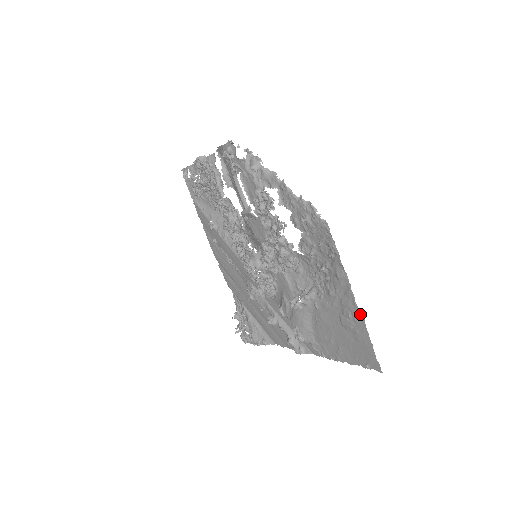
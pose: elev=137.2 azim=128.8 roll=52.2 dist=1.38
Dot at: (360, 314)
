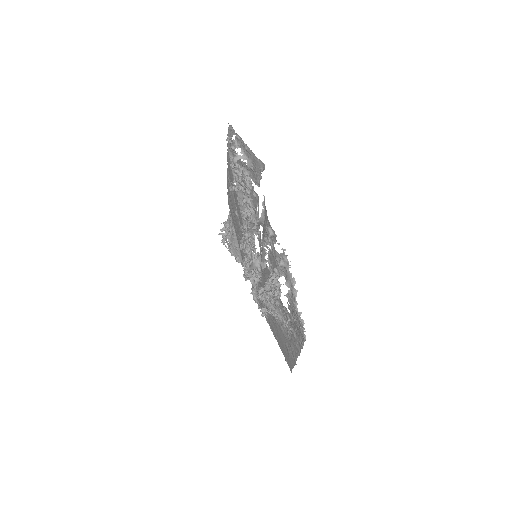
Dot at: occluded
